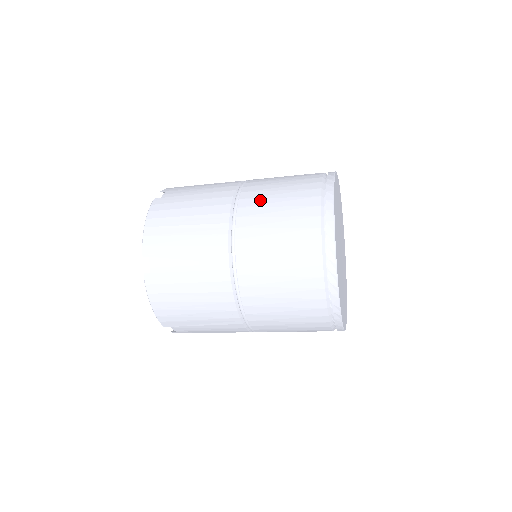
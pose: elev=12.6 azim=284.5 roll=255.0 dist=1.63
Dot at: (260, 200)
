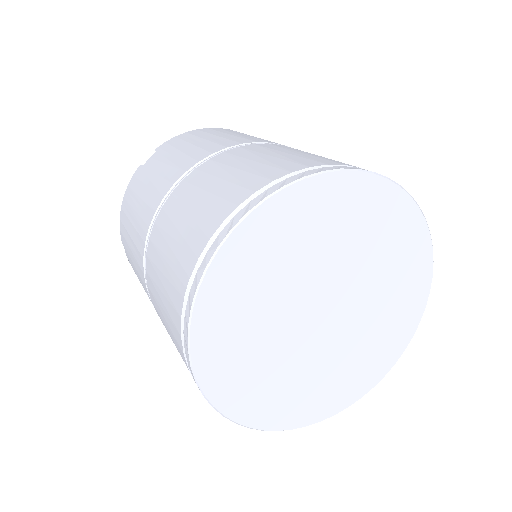
Dot at: occluded
